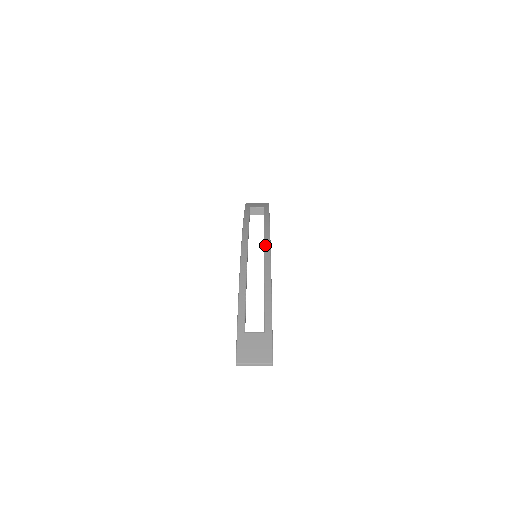
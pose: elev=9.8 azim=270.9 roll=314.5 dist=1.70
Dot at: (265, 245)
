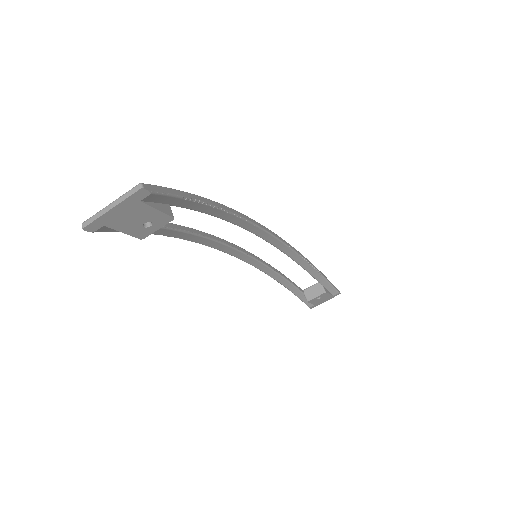
Dot at: occluded
